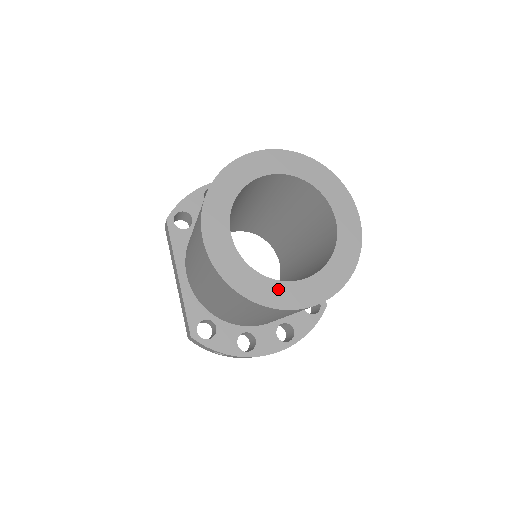
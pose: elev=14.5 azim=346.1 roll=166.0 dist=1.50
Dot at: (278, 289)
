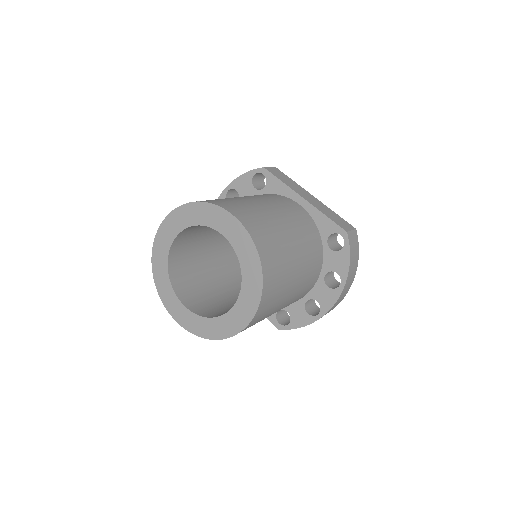
Dot at: (229, 320)
